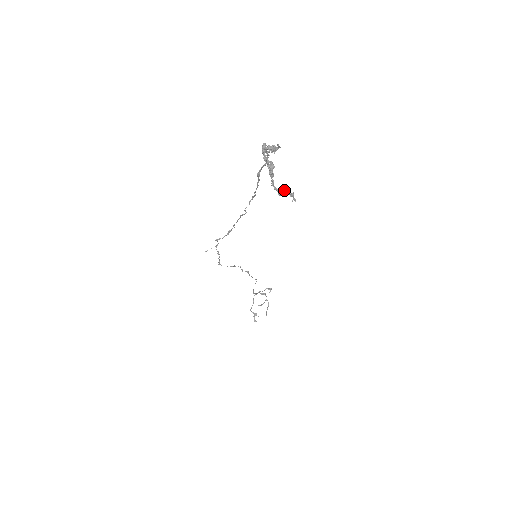
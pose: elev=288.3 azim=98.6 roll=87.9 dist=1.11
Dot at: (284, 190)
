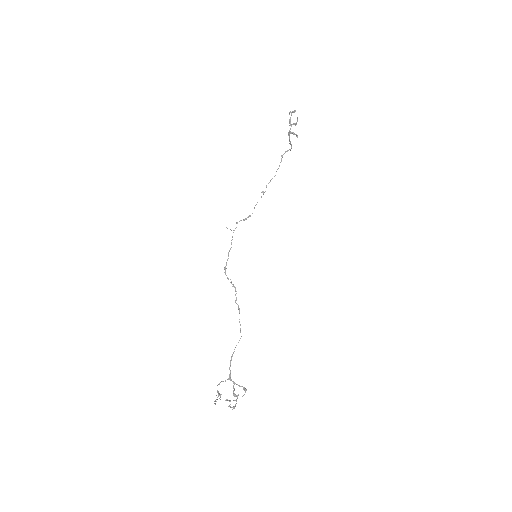
Dot at: (293, 132)
